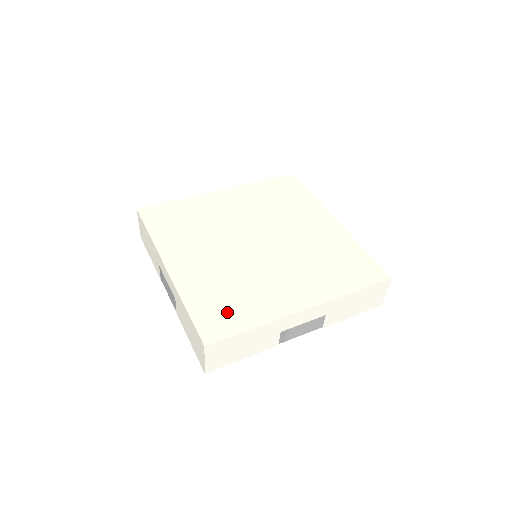
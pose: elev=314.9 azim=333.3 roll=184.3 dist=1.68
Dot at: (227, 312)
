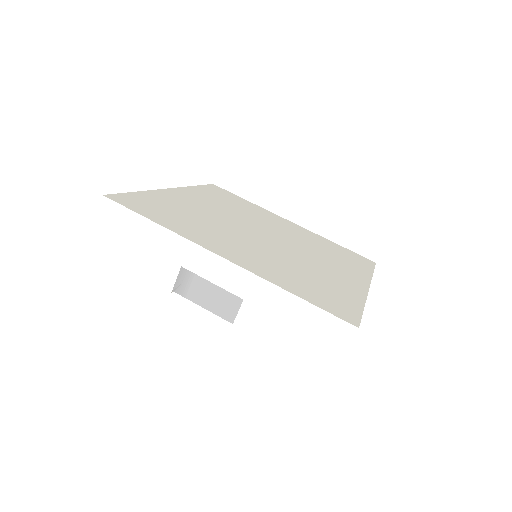
Dot at: (330, 295)
